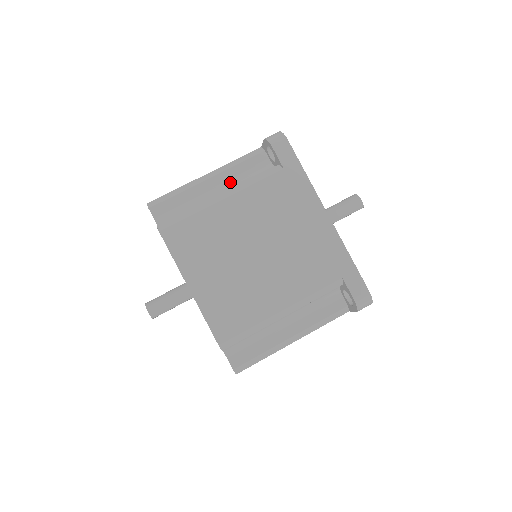
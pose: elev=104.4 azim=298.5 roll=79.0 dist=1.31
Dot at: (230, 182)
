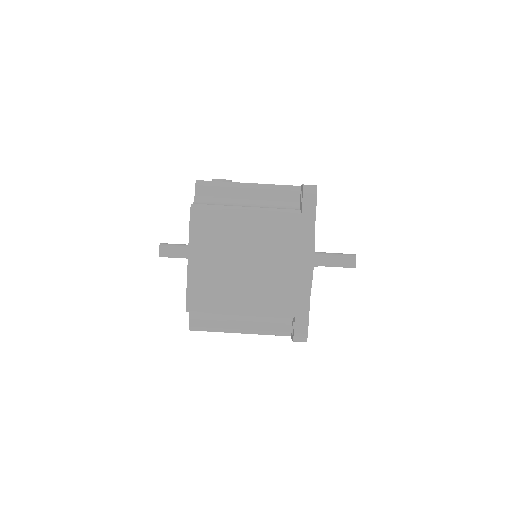
Dot at: (262, 199)
